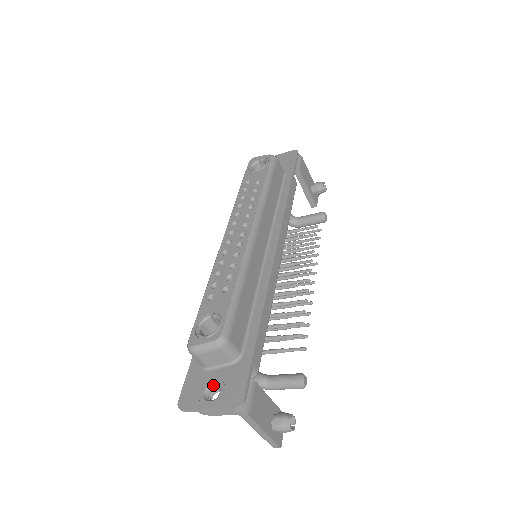
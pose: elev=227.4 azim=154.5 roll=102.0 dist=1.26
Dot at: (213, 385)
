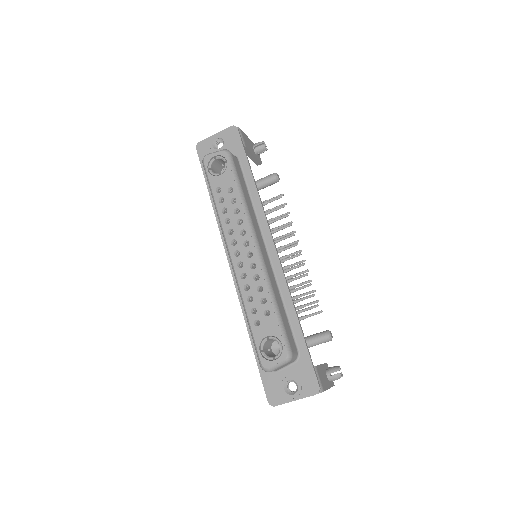
Dot at: (288, 381)
